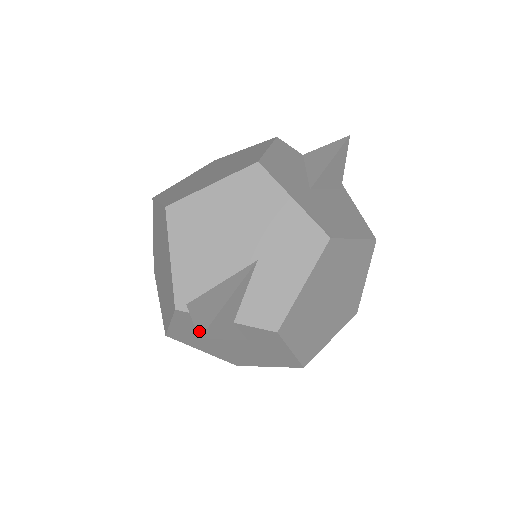
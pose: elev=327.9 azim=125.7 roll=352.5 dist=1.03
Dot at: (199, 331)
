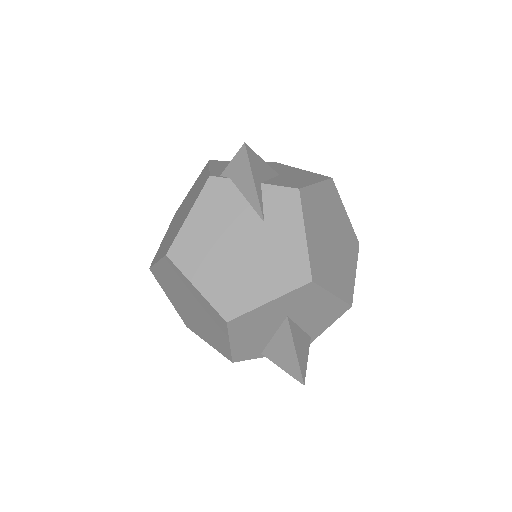
Dot at: (242, 148)
